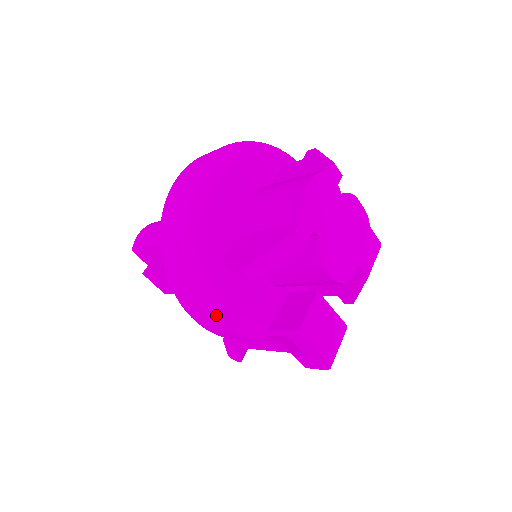
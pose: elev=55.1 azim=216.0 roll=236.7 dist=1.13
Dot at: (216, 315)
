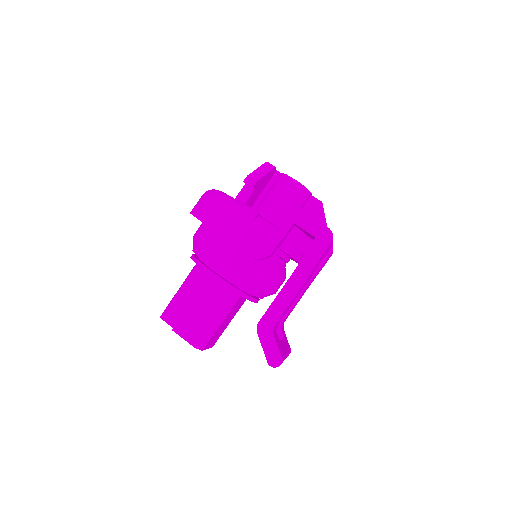
Dot at: (242, 211)
